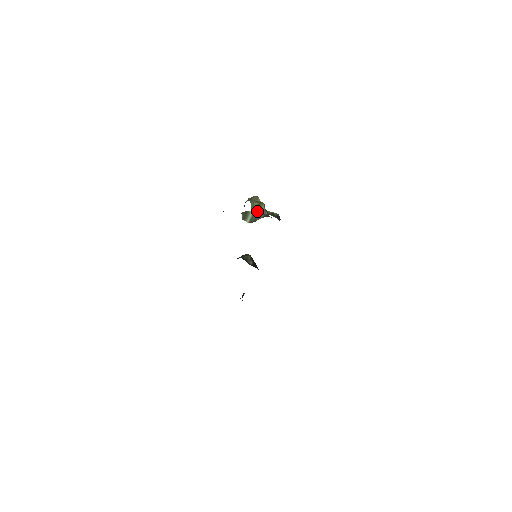
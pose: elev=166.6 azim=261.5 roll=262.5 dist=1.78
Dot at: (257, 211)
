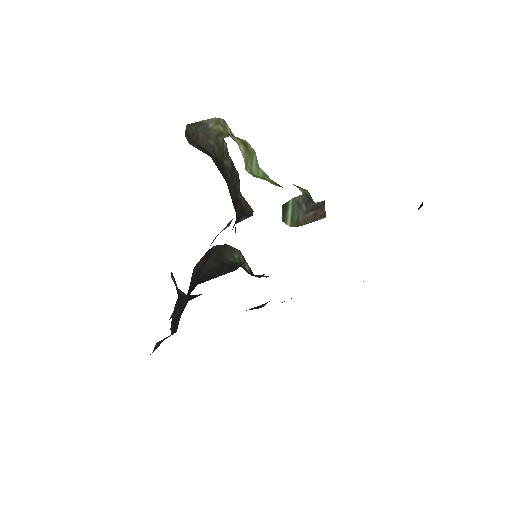
Dot at: (296, 198)
